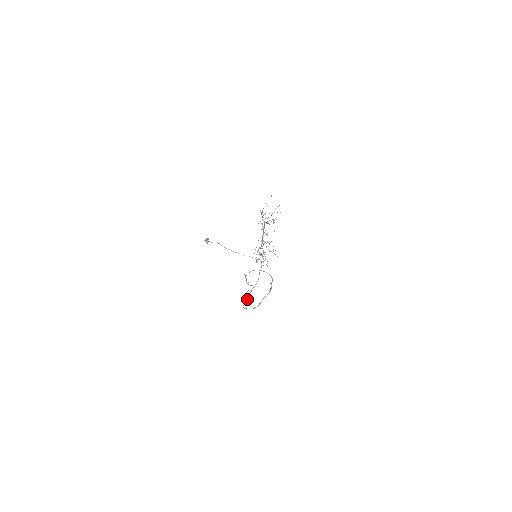
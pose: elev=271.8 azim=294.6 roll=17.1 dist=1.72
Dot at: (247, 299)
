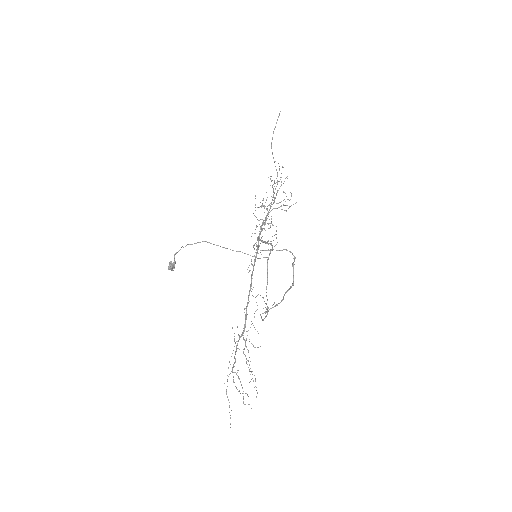
Dot at: (262, 320)
